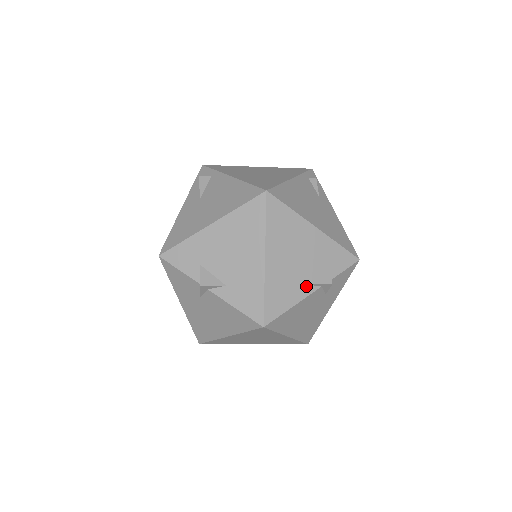
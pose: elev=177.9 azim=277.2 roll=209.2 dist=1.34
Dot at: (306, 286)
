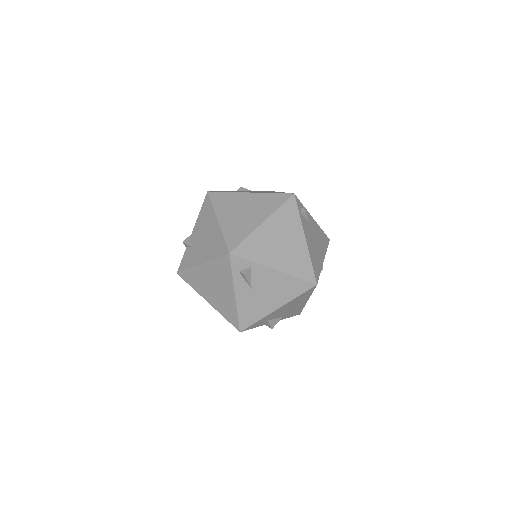
Dot at: occluded
